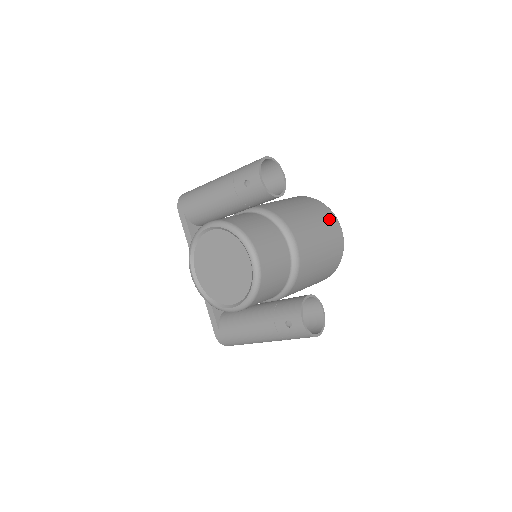
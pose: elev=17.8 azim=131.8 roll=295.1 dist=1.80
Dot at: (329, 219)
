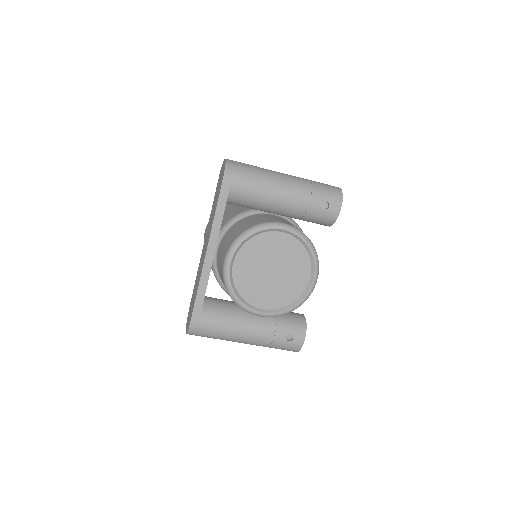
Dot at: occluded
